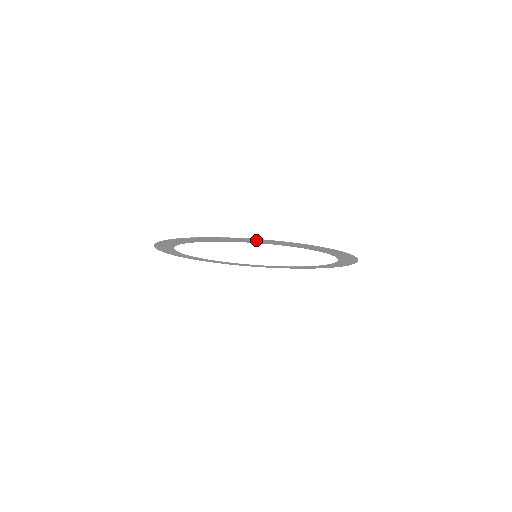
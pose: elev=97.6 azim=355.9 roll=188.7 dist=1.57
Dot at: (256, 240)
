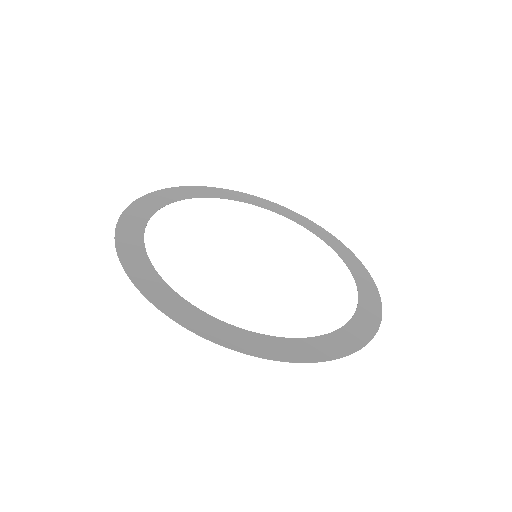
Dot at: (345, 347)
